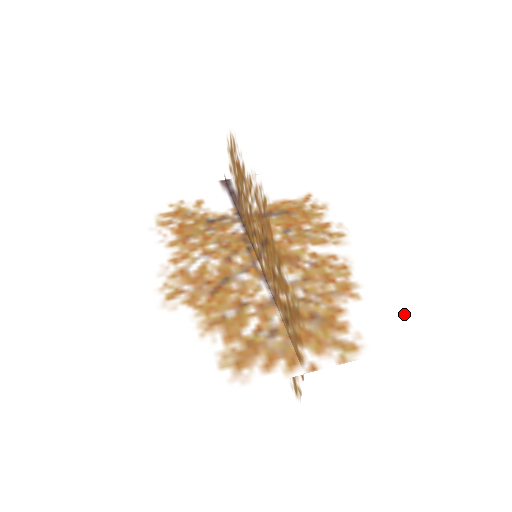
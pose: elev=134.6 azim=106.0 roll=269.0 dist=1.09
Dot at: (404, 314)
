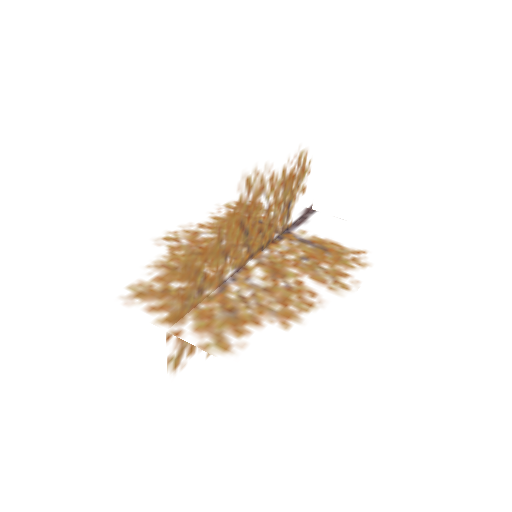
Dot at: (305, 365)
